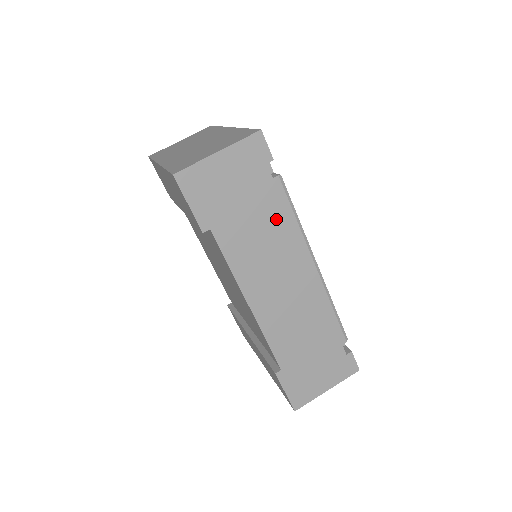
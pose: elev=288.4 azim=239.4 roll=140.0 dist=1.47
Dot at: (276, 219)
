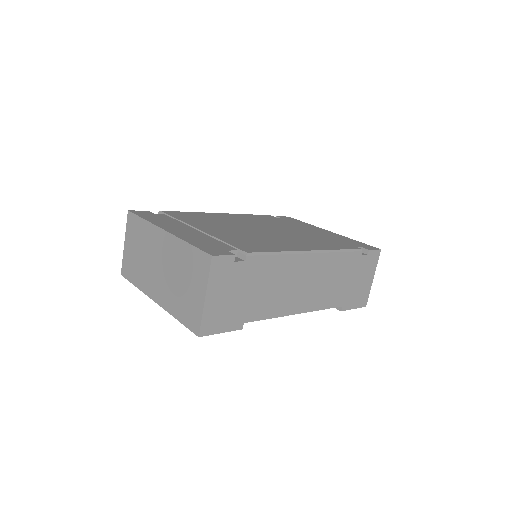
Dot at: (269, 271)
